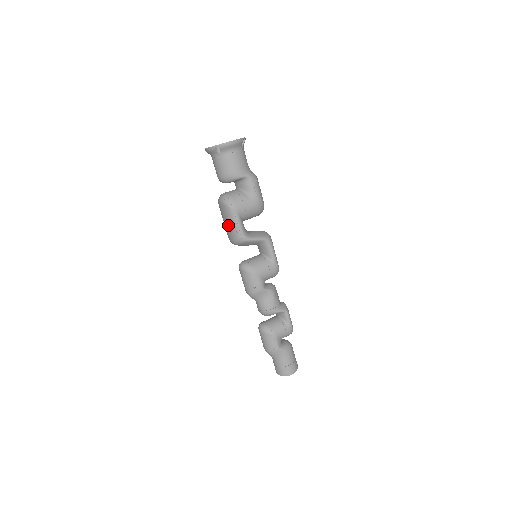
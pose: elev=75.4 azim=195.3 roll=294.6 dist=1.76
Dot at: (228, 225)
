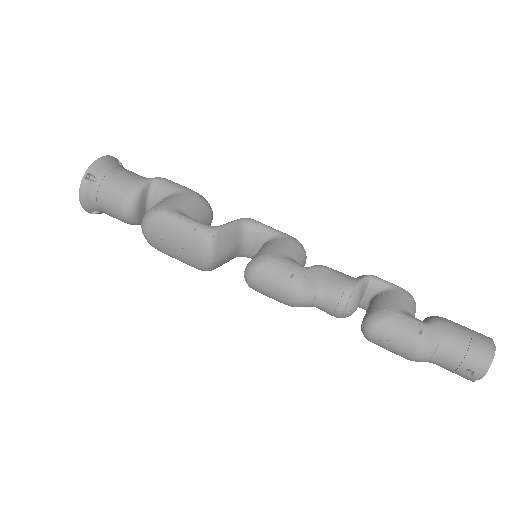
Dot at: (179, 240)
